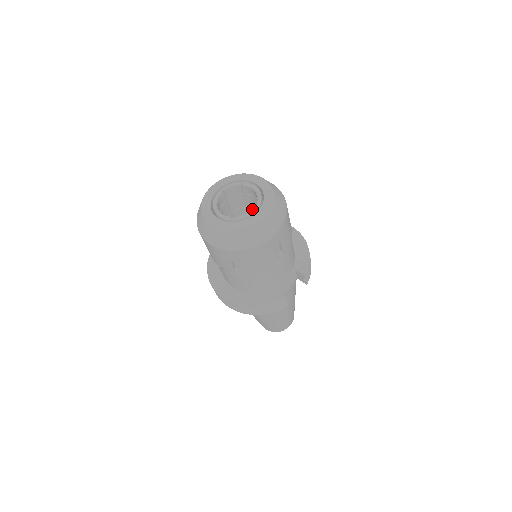
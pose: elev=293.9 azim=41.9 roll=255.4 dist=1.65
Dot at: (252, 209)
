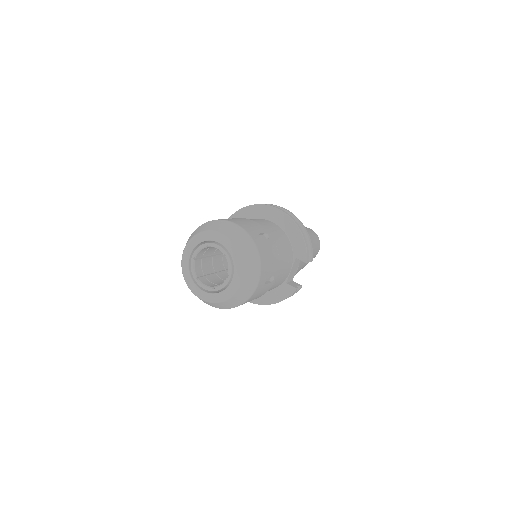
Dot at: occluded
